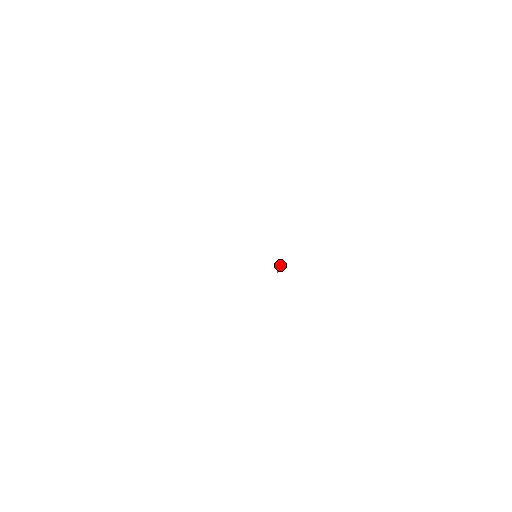
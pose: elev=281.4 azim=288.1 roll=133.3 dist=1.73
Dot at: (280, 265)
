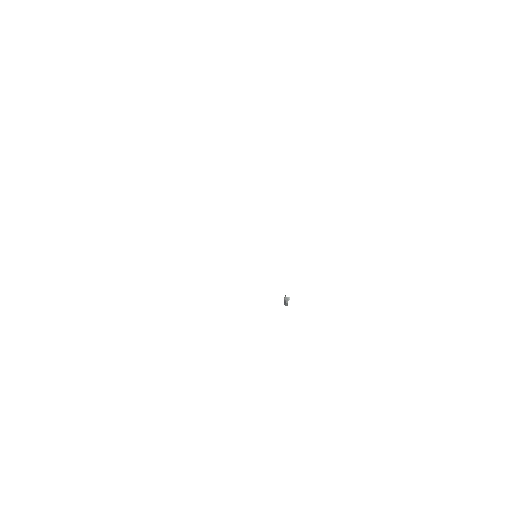
Dot at: occluded
